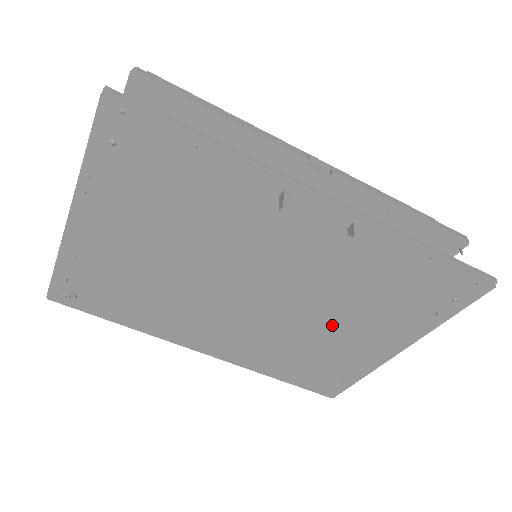
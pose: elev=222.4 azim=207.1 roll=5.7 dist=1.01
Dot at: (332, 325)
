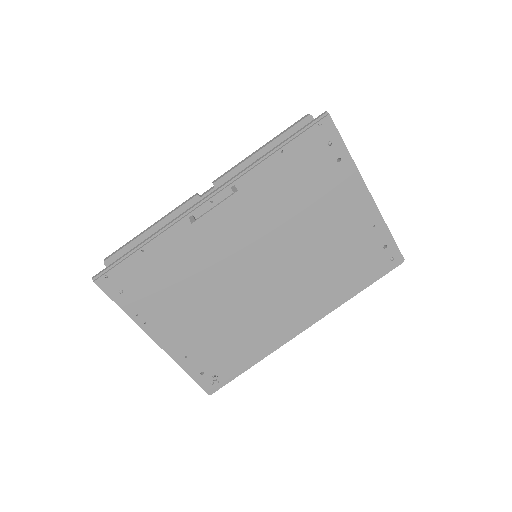
Dot at: (318, 232)
